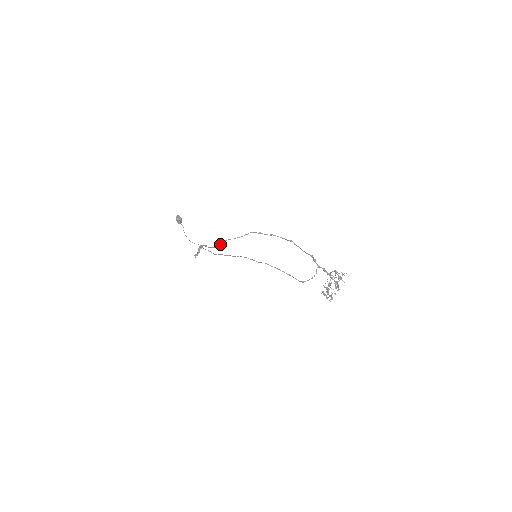
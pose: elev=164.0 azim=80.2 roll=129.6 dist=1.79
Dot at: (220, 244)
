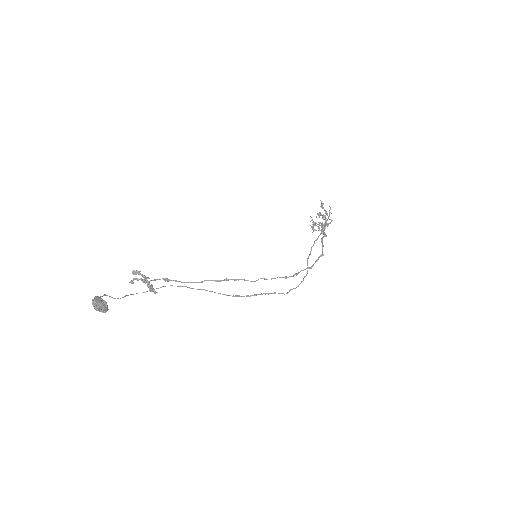
Dot at: occluded
